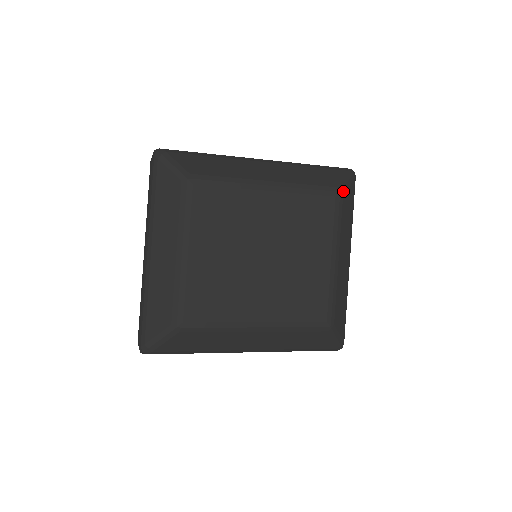
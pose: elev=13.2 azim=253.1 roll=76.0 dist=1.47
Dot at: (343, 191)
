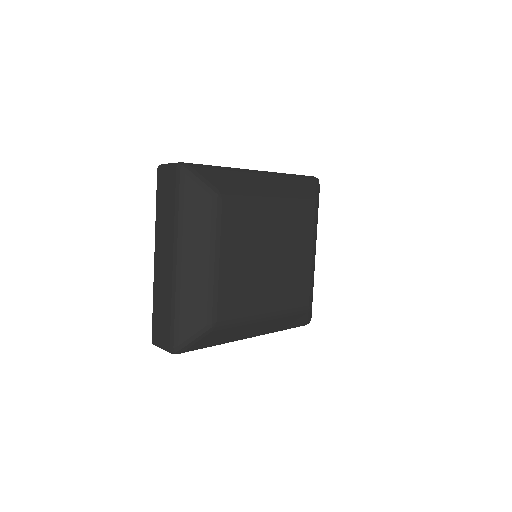
Dot at: (318, 198)
